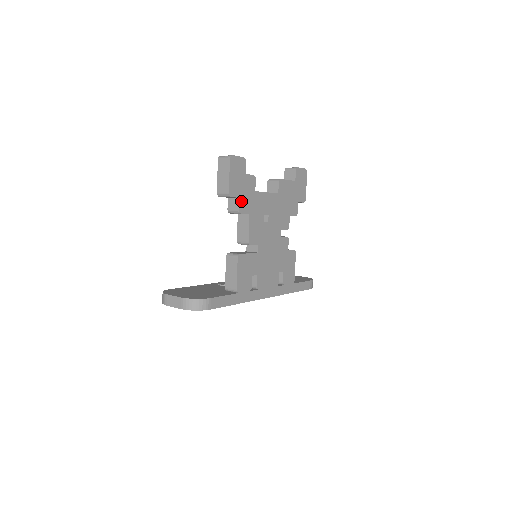
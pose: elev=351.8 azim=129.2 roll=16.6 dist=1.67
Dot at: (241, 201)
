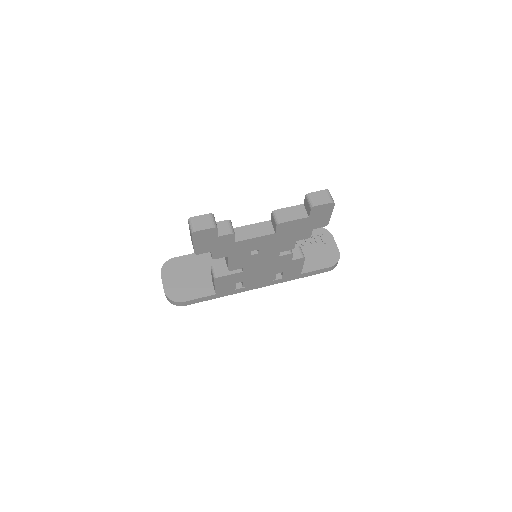
Dot at: (214, 252)
